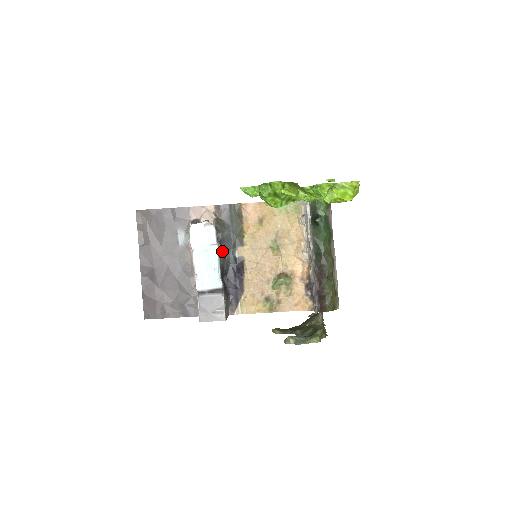
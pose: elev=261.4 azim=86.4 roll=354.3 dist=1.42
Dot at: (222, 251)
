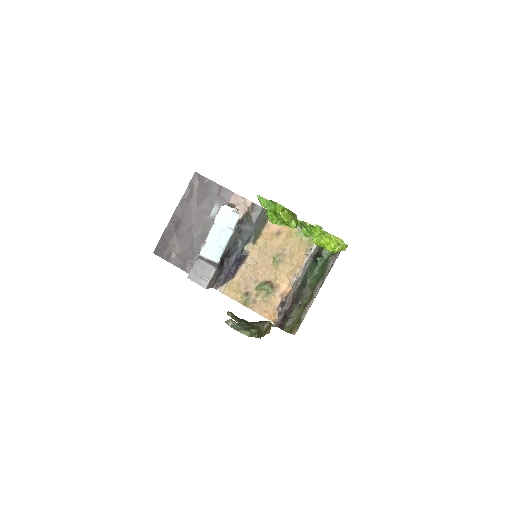
Dot at: (237, 238)
